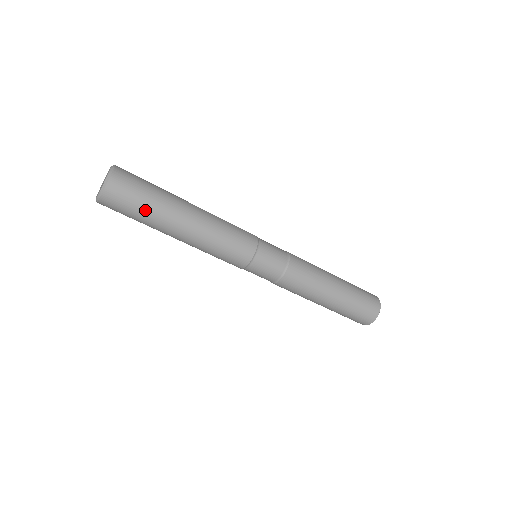
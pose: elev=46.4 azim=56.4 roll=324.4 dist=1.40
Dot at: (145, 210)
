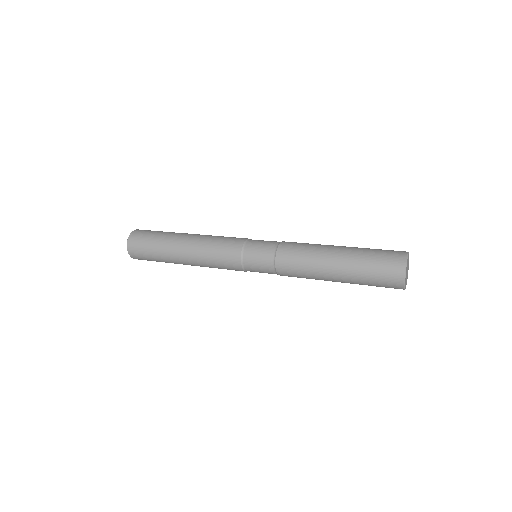
Dot at: (156, 259)
